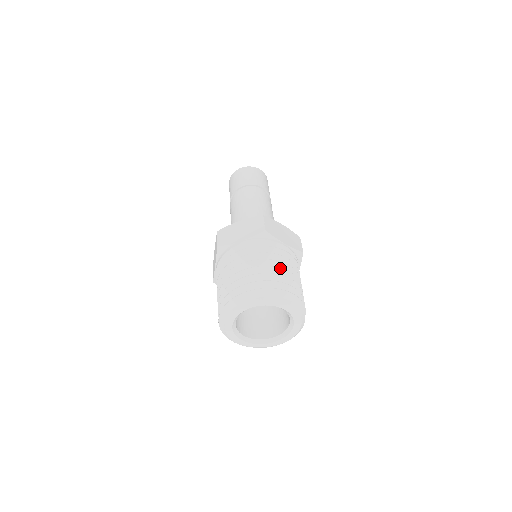
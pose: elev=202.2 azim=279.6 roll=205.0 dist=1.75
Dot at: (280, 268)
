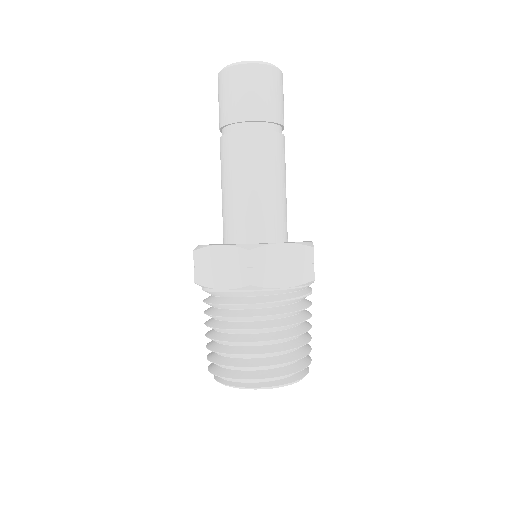
Dot at: (271, 340)
